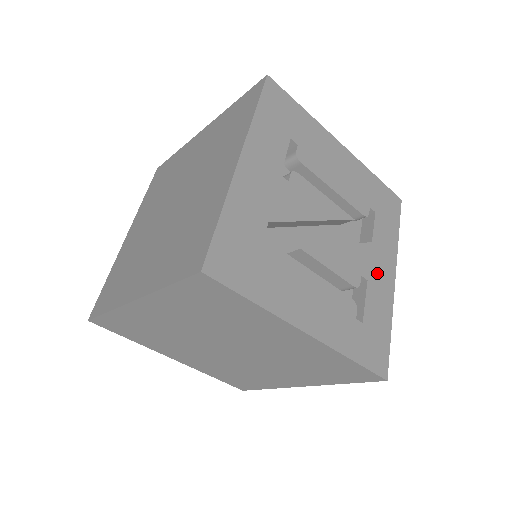
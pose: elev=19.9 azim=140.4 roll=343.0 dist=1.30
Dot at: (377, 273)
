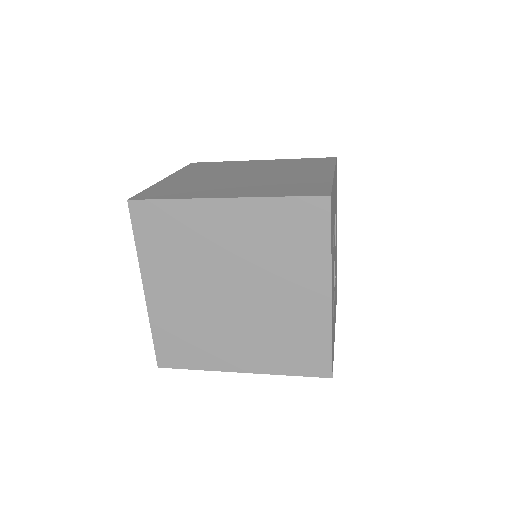
Dot at: occluded
